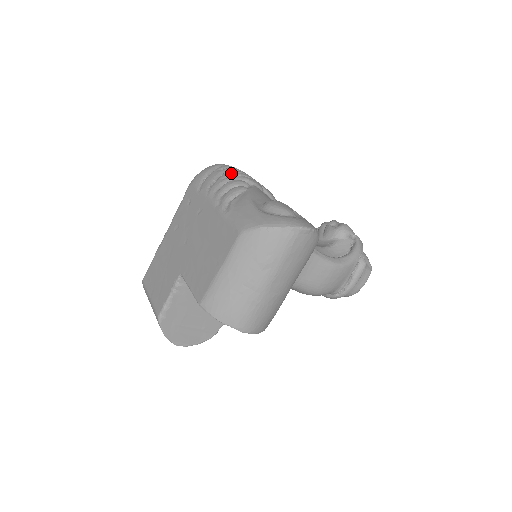
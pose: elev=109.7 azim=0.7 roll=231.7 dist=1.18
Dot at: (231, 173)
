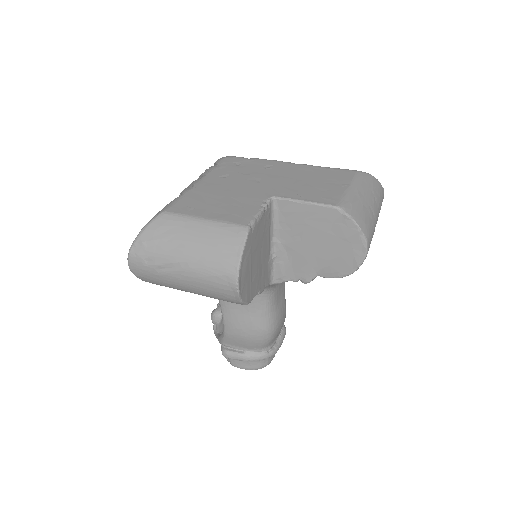
Dot at: occluded
